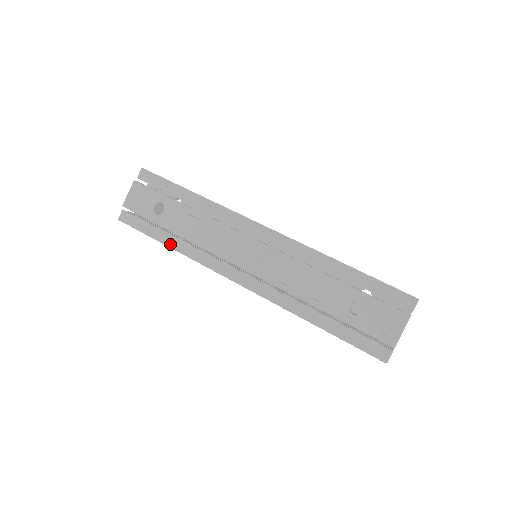
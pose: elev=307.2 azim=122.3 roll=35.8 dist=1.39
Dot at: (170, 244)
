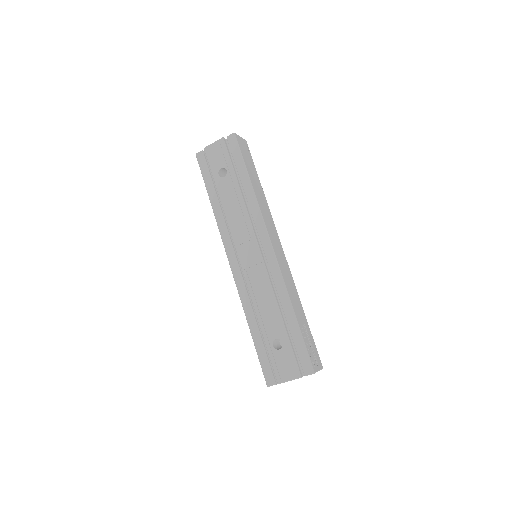
Dot at: (212, 202)
